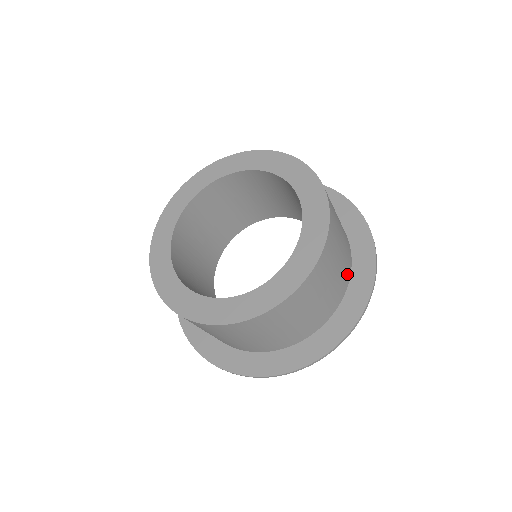
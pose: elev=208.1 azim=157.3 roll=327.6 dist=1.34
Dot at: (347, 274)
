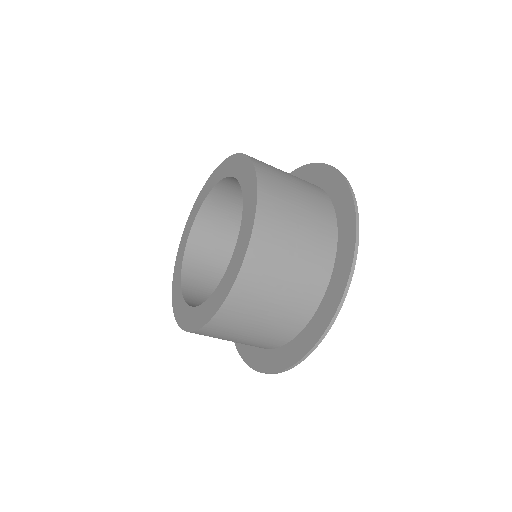
Dot at: (324, 200)
